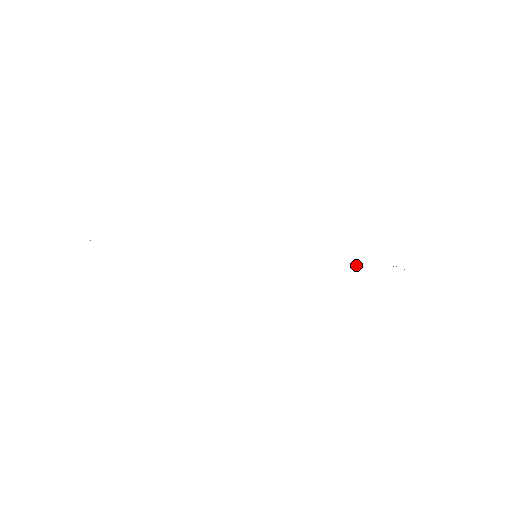
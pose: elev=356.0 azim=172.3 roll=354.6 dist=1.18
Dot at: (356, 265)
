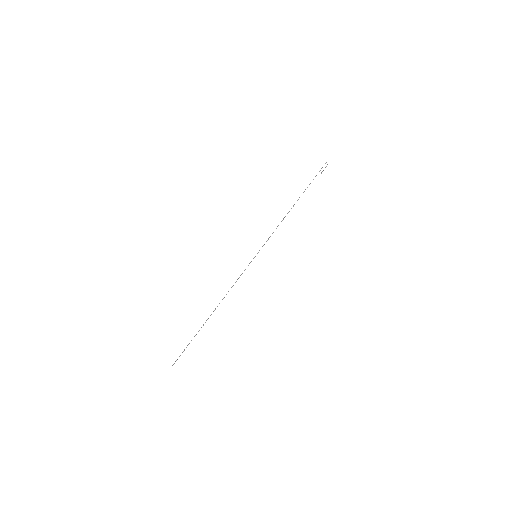
Dot at: occluded
